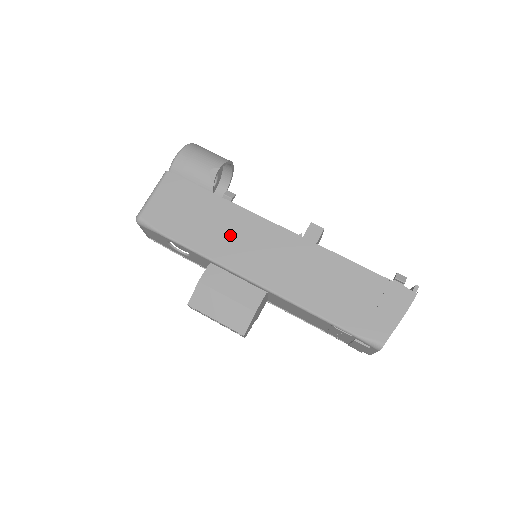
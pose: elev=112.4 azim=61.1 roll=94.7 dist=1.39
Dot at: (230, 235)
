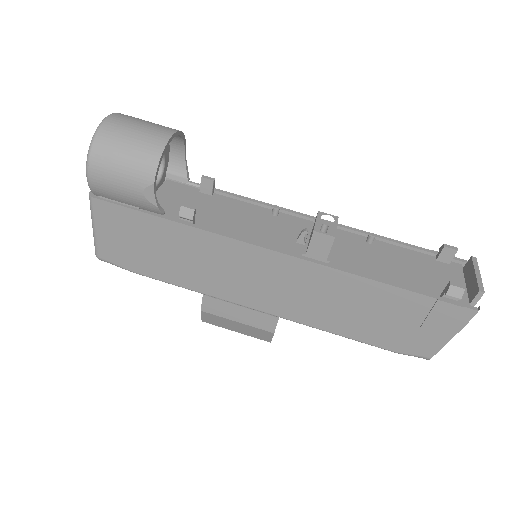
Dot at: (211, 267)
